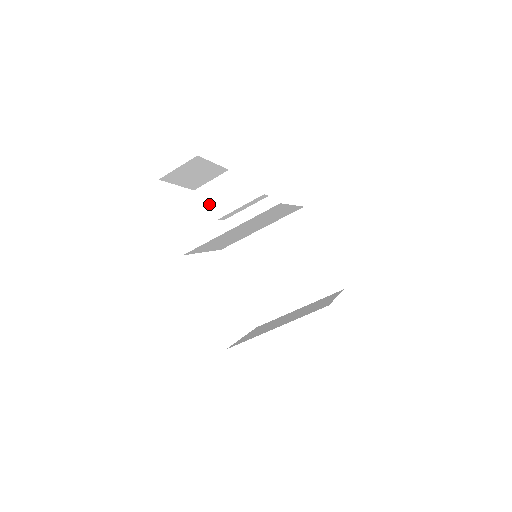
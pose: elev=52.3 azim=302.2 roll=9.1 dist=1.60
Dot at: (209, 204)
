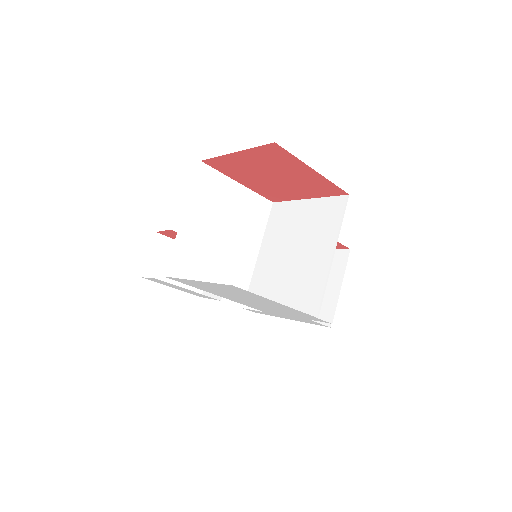
Dot at: occluded
